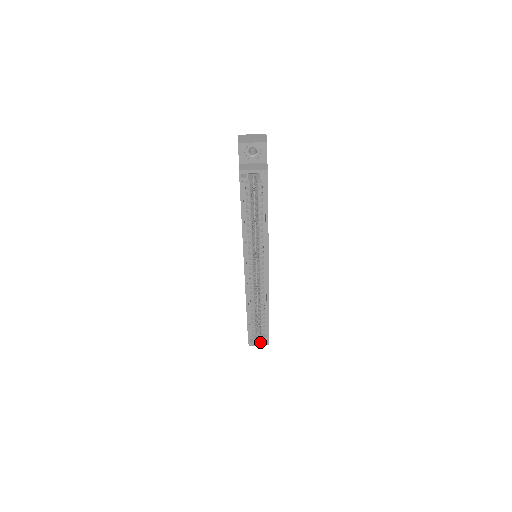
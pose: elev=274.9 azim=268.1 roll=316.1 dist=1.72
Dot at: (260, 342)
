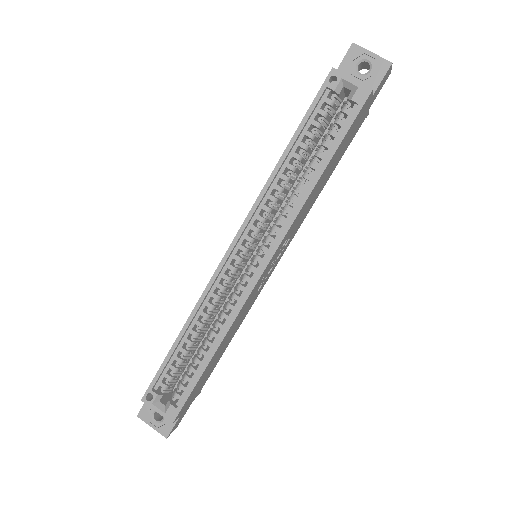
Dot at: (160, 412)
